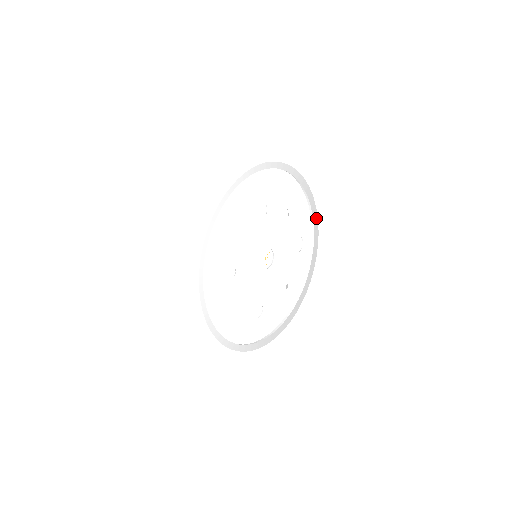
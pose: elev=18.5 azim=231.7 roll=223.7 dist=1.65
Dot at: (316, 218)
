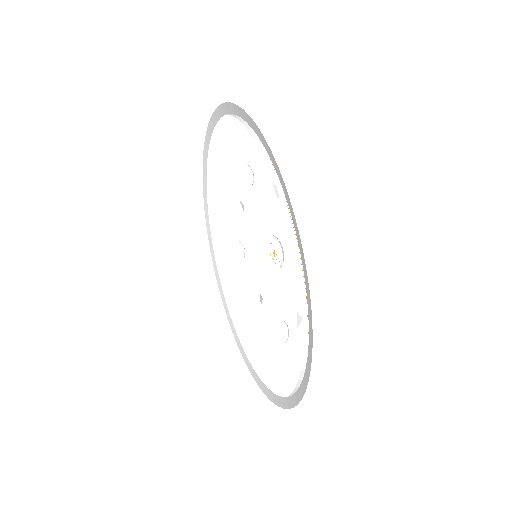
Dot at: (275, 402)
